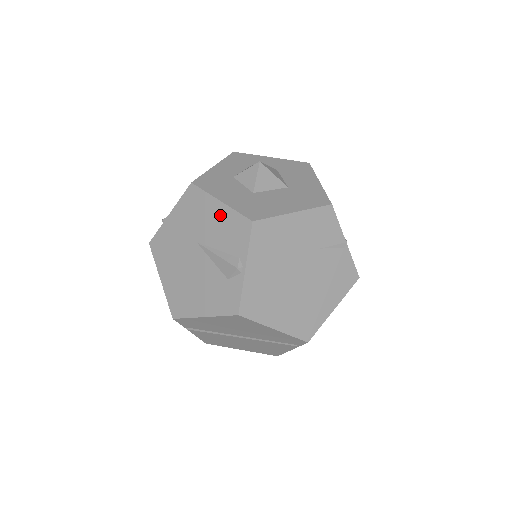
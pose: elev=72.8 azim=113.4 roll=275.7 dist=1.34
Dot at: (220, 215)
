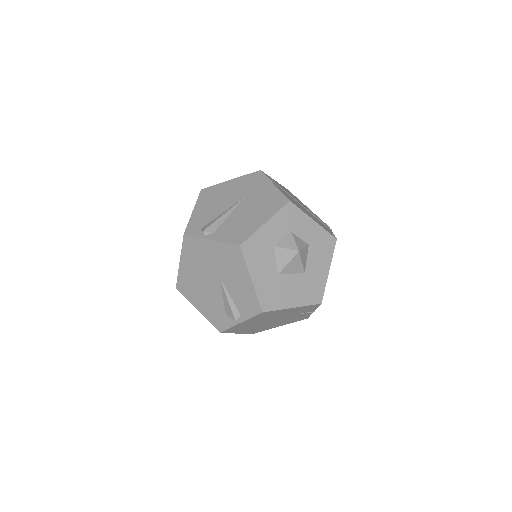
Dot at: (246, 285)
